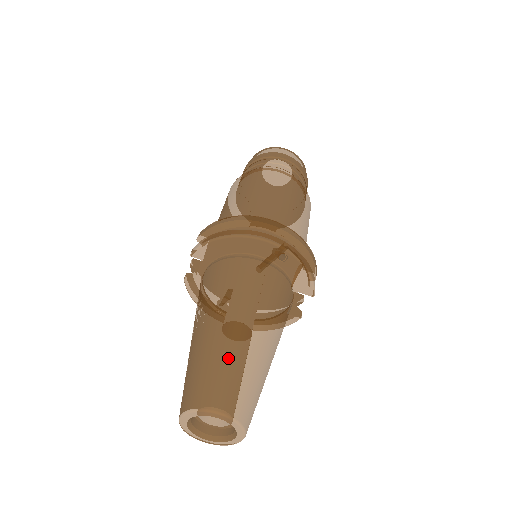
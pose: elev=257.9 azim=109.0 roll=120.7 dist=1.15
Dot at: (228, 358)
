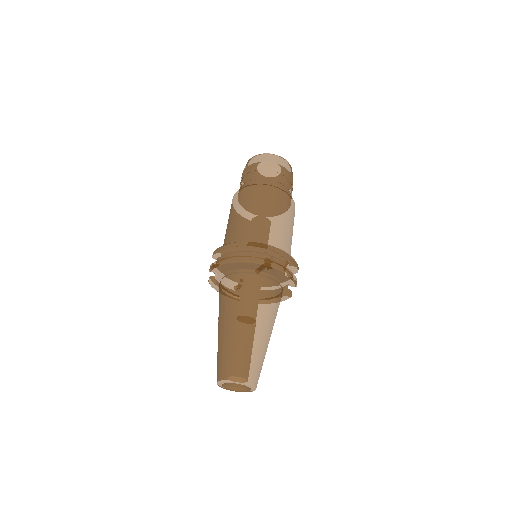
Dot at: (240, 348)
